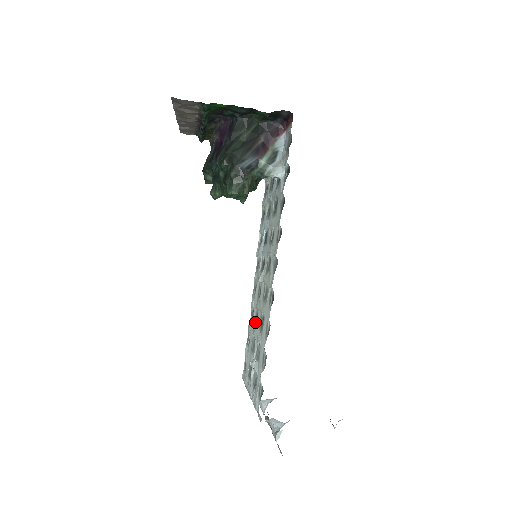
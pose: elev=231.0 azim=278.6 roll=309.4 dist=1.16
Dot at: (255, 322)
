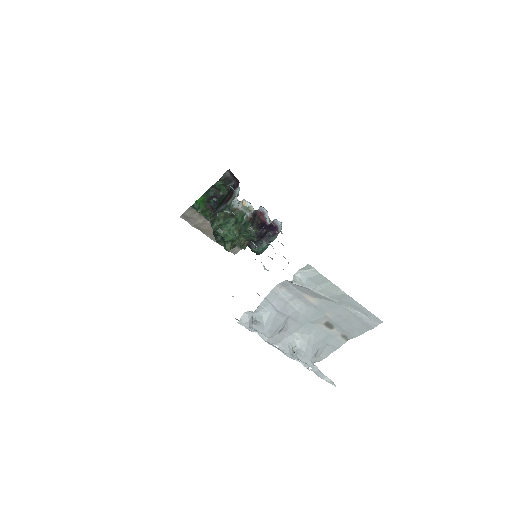
Dot at: occluded
